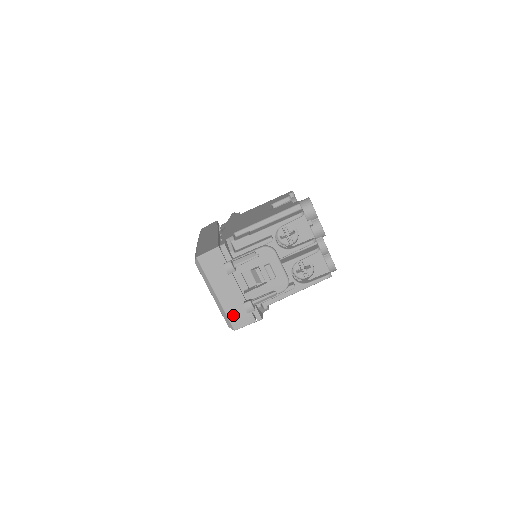
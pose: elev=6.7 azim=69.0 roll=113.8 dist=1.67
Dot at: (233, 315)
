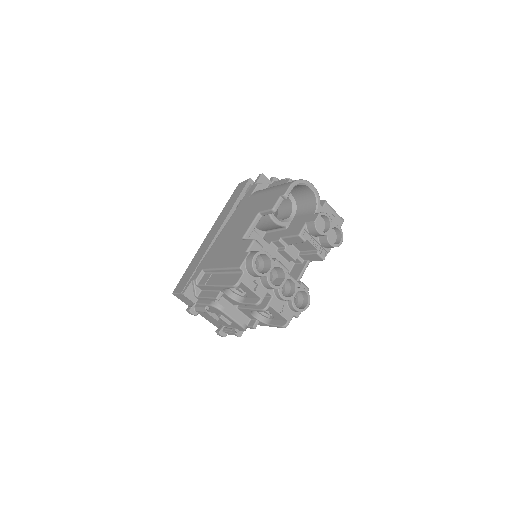
Dot at: occluded
